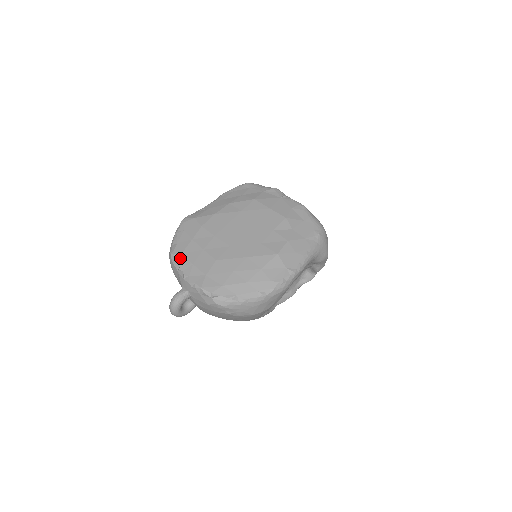
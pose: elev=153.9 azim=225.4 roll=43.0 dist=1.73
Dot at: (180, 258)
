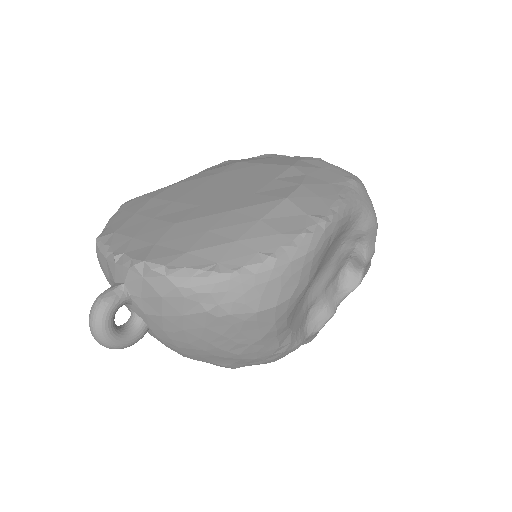
Dot at: (111, 237)
